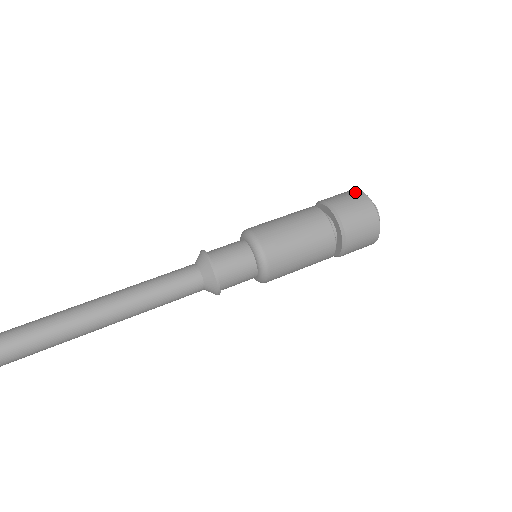
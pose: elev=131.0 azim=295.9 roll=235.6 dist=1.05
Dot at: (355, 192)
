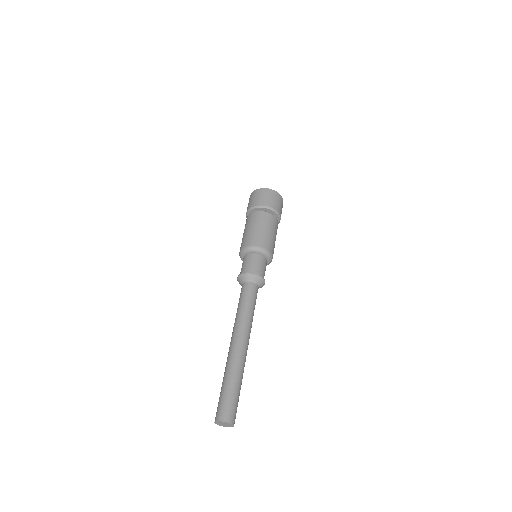
Dot at: (251, 195)
